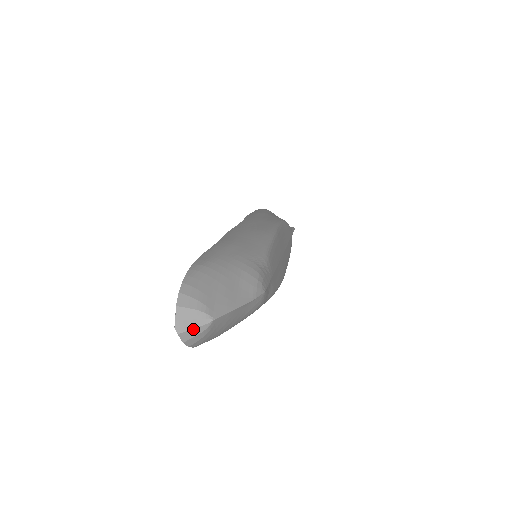
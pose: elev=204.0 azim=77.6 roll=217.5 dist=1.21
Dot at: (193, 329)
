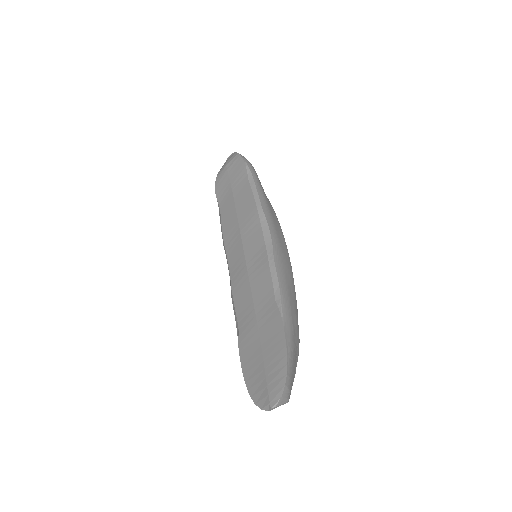
Dot at: (276, 407)
